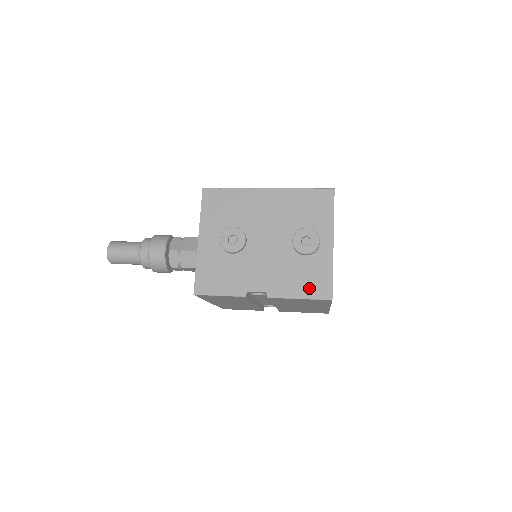
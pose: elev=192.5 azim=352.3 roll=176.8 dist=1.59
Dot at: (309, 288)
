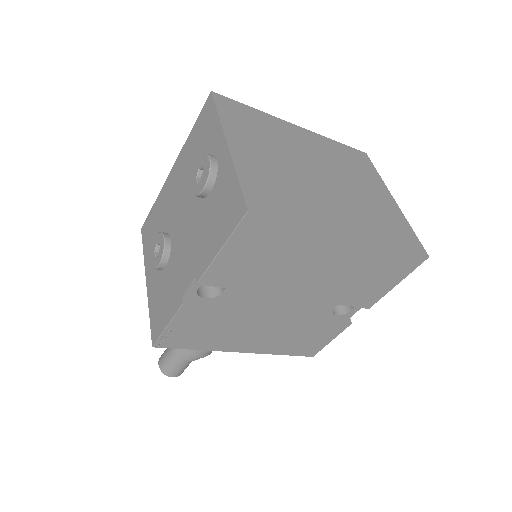
Dot at: (224, 225)
